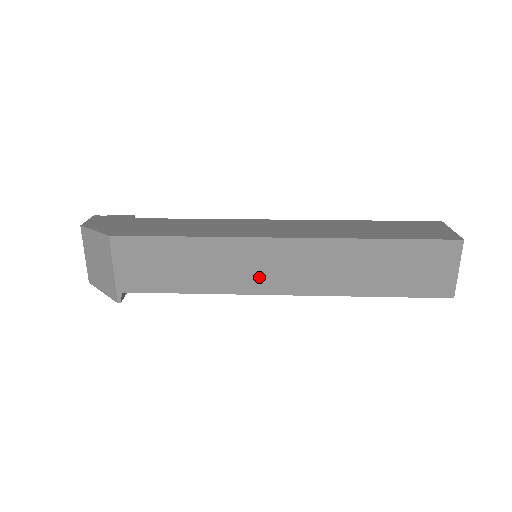
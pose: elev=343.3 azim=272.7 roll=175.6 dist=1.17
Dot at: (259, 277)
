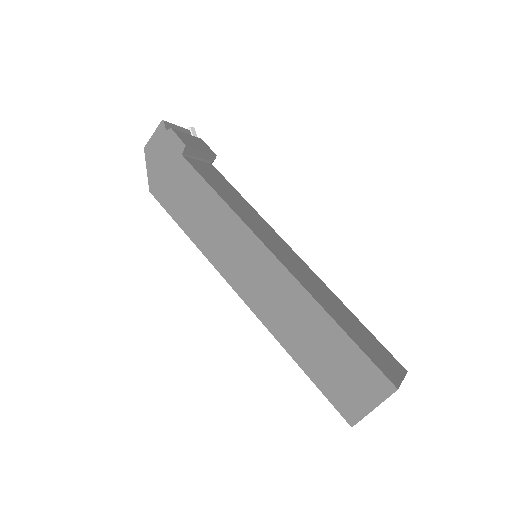
Dot at: occluded
